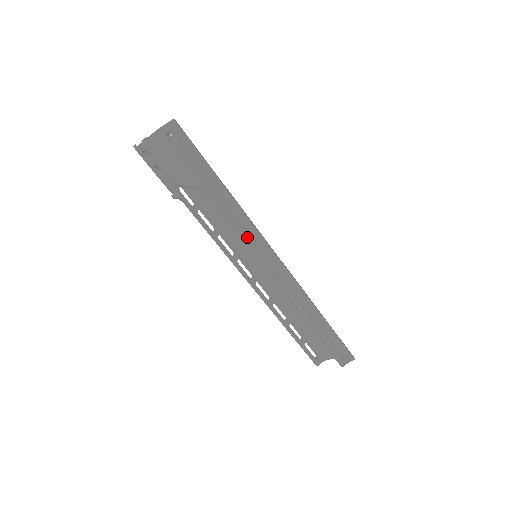
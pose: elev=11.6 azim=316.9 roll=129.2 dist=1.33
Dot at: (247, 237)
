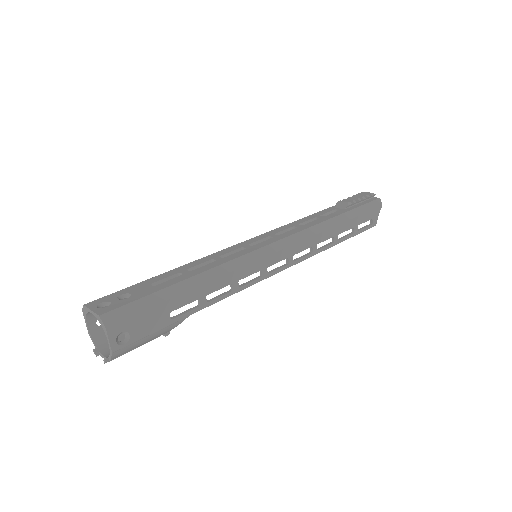
Dot at: occluded
